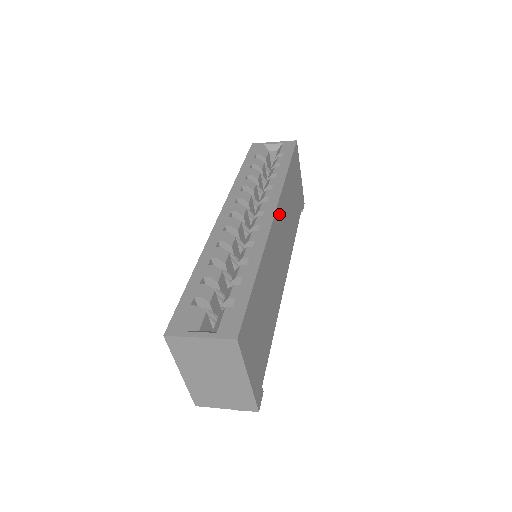
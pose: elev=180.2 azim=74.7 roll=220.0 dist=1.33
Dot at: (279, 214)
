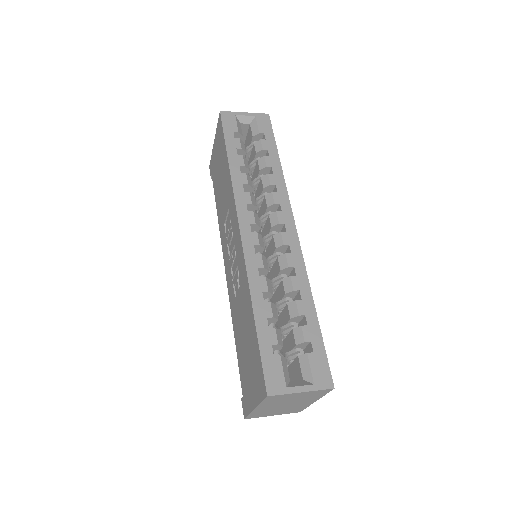
Dot at: occluded
